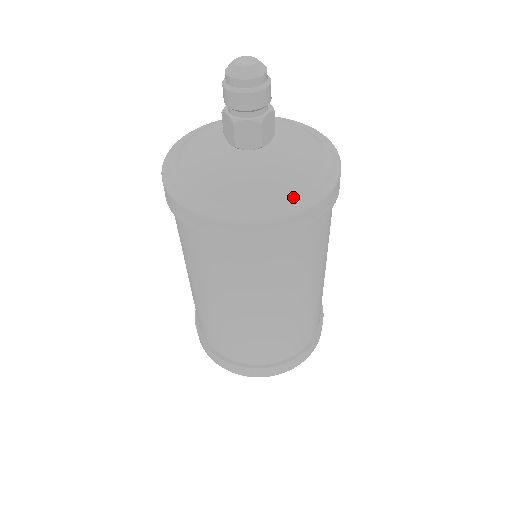
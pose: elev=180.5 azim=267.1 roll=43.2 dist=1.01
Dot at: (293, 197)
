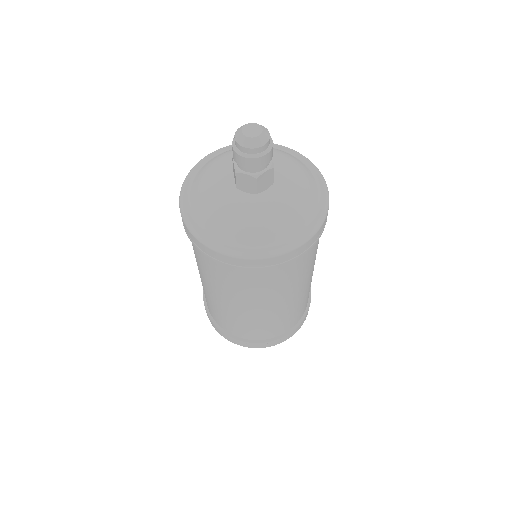
Dot at: (268, 243)
